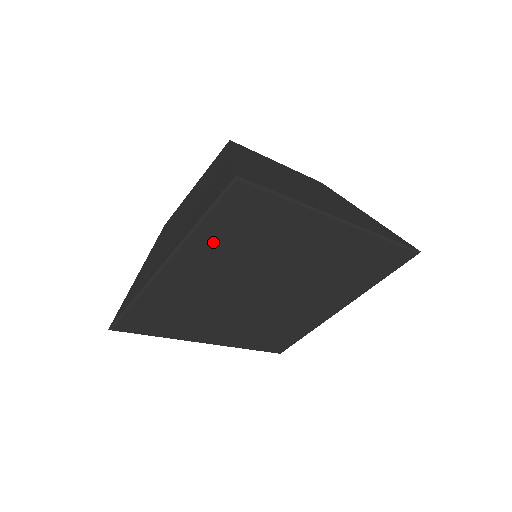
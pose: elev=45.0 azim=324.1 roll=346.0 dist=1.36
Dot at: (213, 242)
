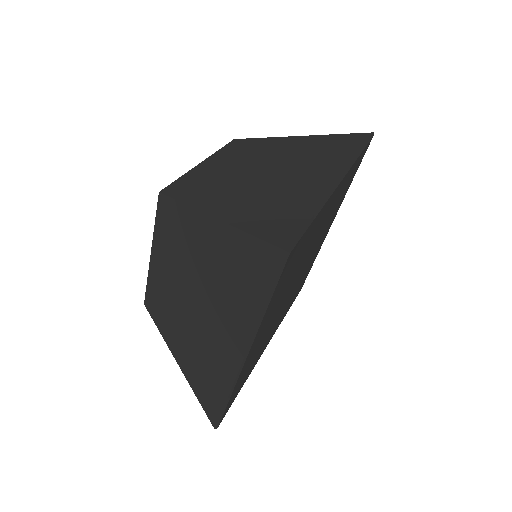
Dot at: (273, 303)
